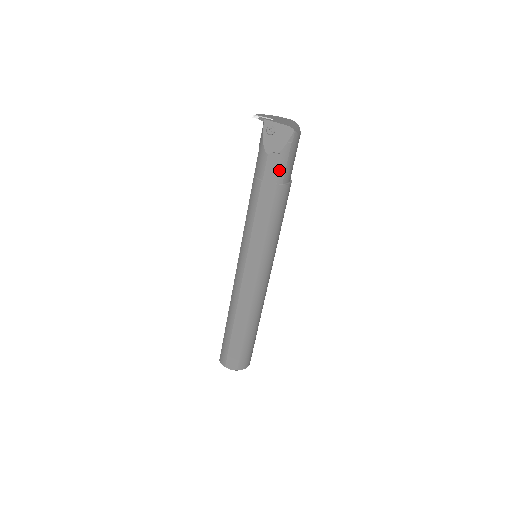
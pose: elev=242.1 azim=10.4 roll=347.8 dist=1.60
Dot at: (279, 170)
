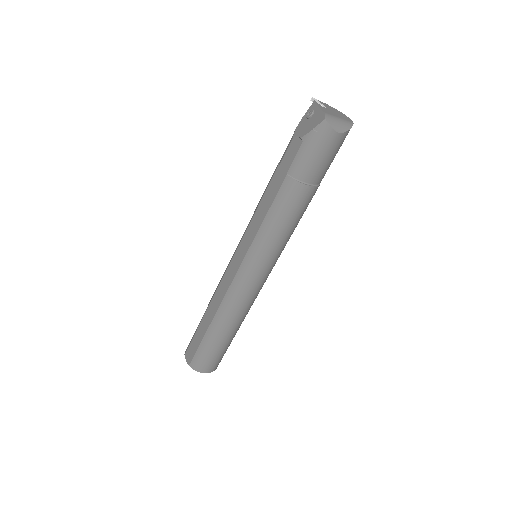
Dot at: (295, 159)
